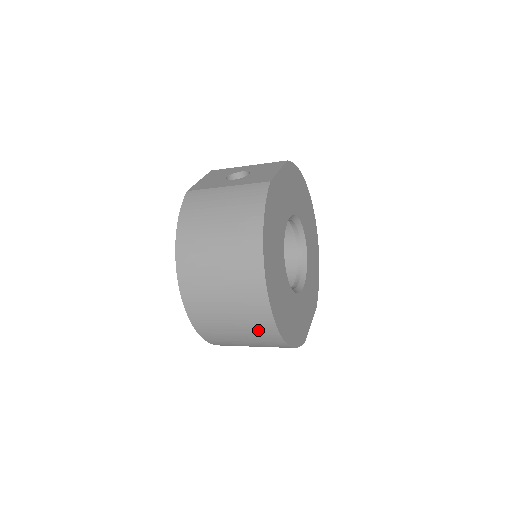
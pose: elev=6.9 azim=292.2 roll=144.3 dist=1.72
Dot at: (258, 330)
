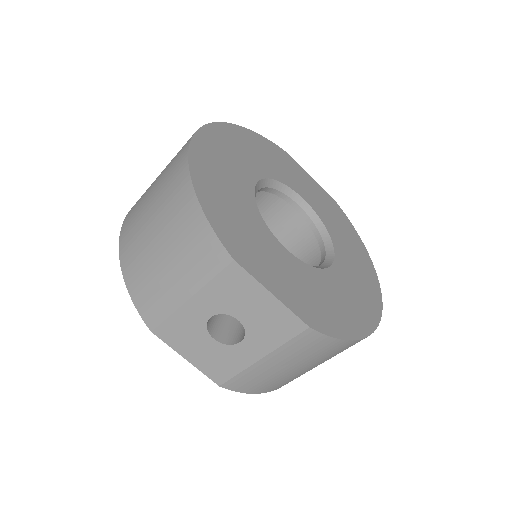
Dot at: (172, 166)
